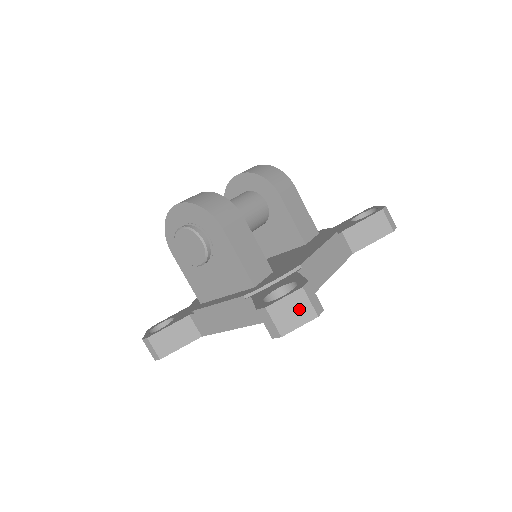
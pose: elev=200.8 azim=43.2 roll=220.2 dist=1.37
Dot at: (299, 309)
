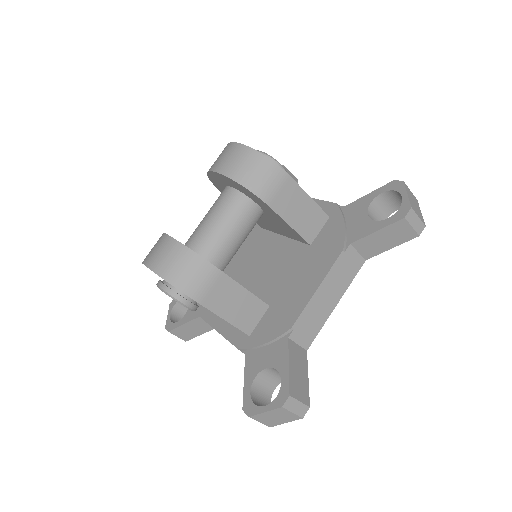
Dot at: (282, 416)
